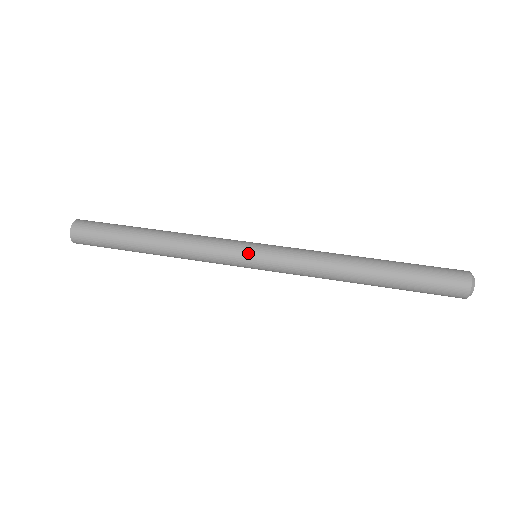
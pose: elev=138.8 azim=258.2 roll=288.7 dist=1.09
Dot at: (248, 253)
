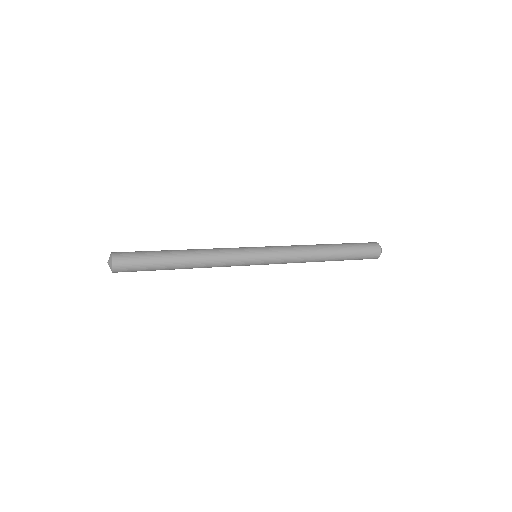
Dot at: (254, 251)
